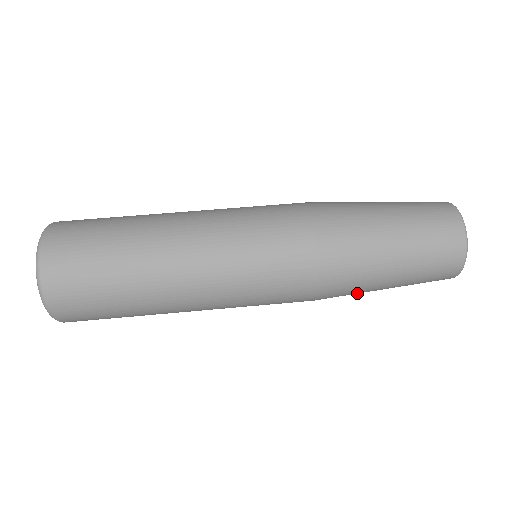
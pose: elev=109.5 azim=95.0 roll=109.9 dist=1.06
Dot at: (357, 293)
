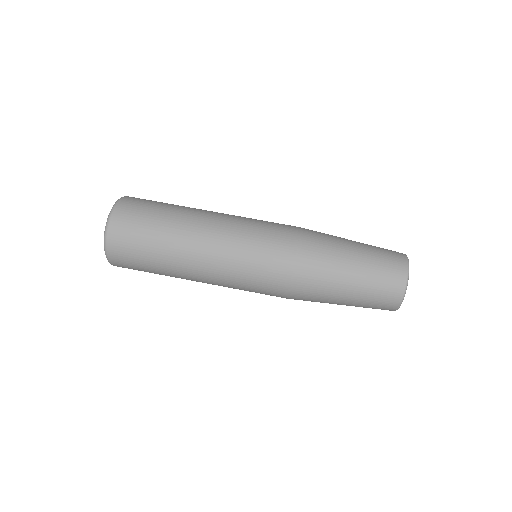
Dot at: occluded
